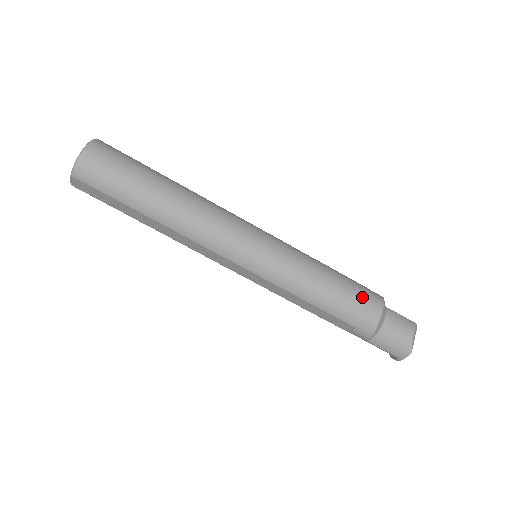
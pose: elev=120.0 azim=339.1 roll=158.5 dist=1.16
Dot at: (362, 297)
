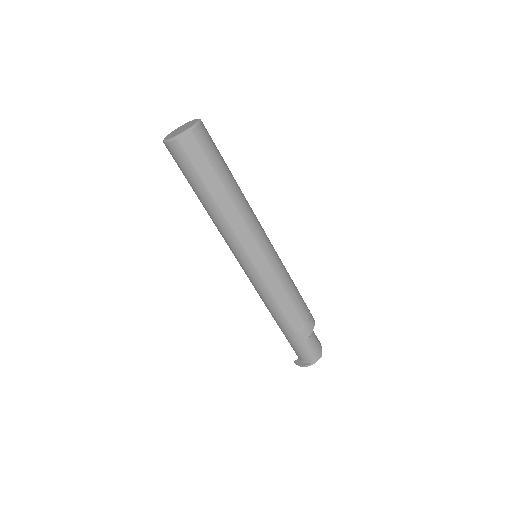
Dot at: (306, 305)
